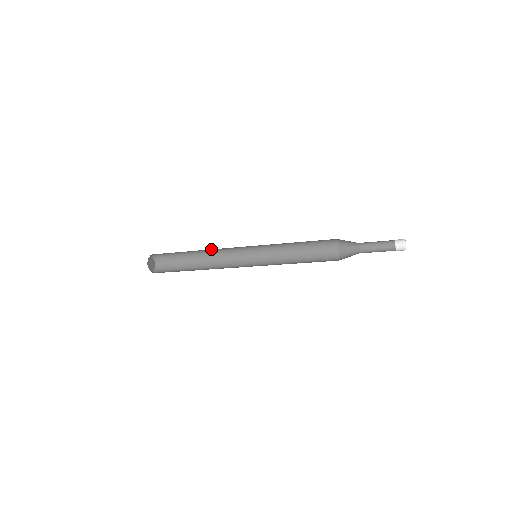
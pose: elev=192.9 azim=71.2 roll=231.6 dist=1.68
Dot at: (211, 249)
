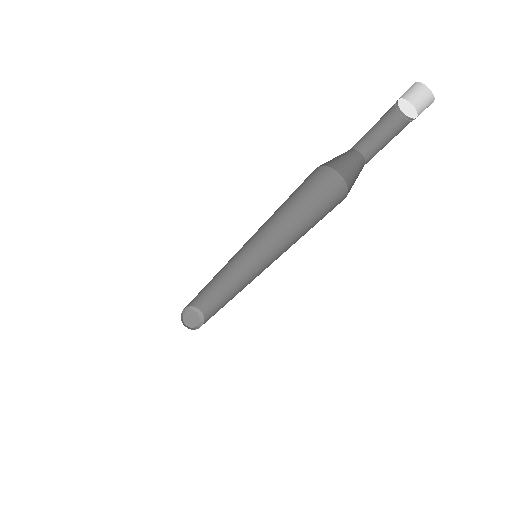
Dot at: (215, 275)
